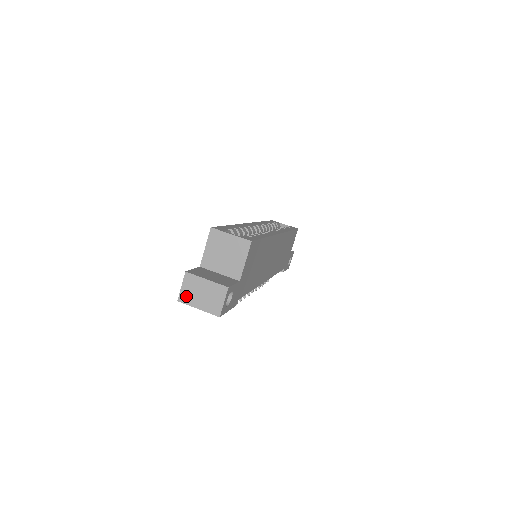
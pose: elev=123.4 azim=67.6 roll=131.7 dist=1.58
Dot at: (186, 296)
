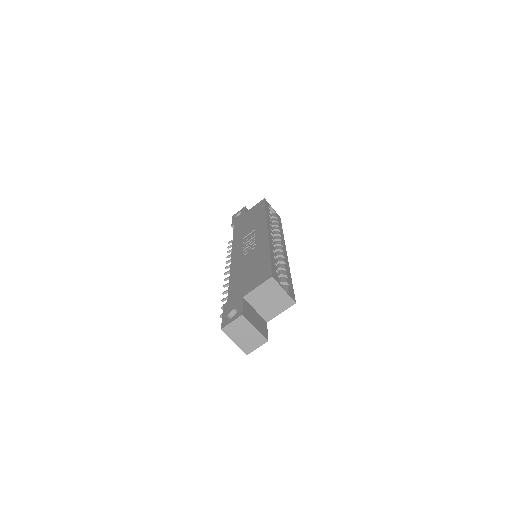
Dot at: (231, 330)
